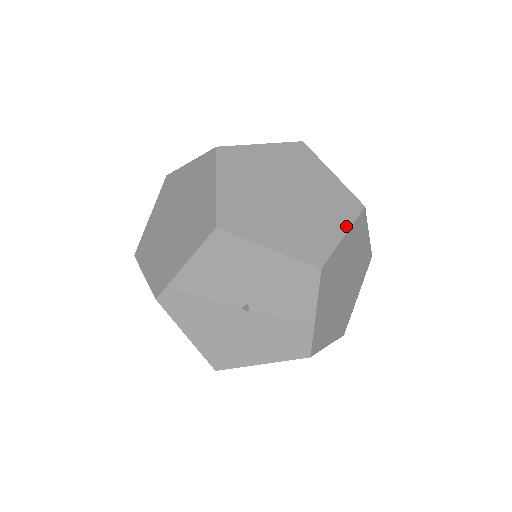
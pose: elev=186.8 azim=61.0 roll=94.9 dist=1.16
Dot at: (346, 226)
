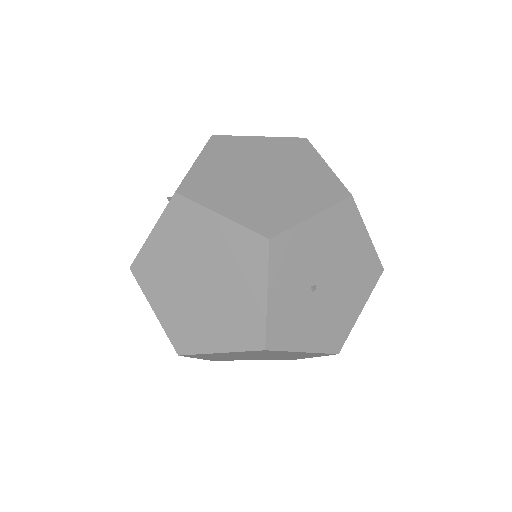
Dot at: (270, 139)
